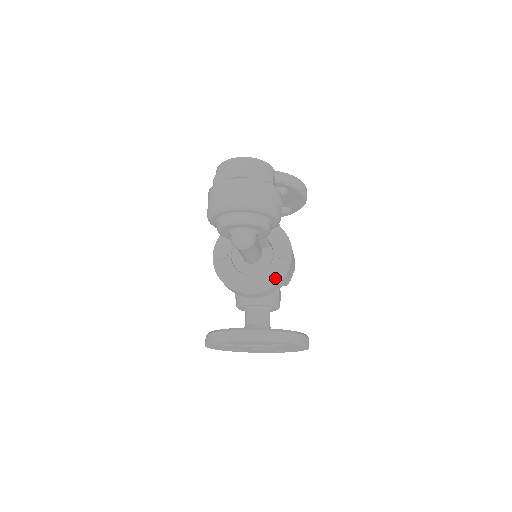
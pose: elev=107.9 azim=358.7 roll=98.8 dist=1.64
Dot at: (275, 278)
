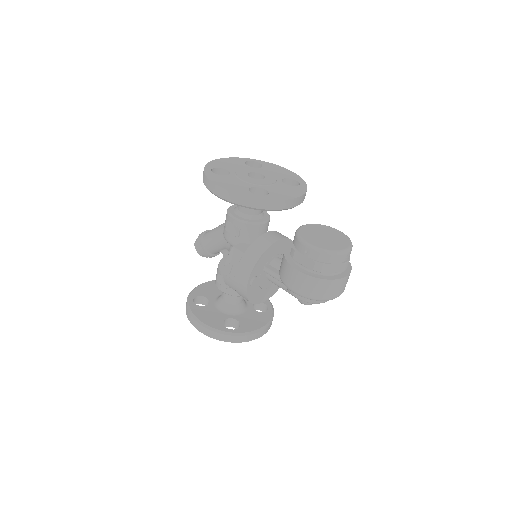
Dot at: occluded
